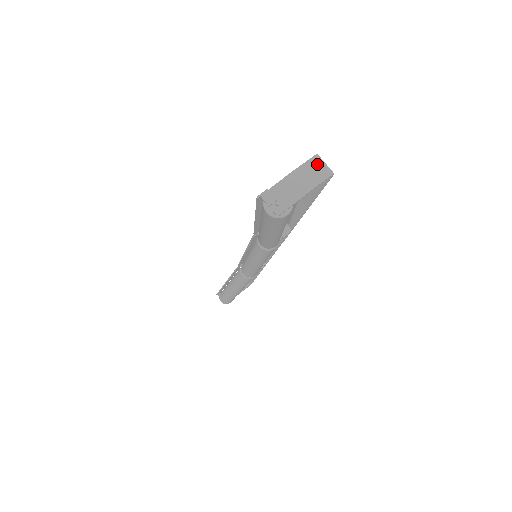
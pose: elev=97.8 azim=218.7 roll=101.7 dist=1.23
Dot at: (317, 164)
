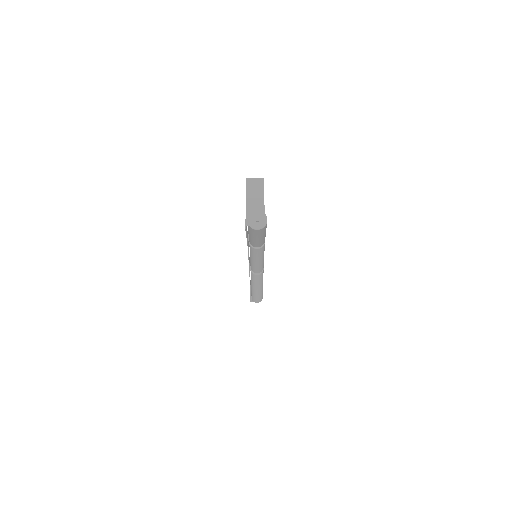
Dot at: (252, 183)
